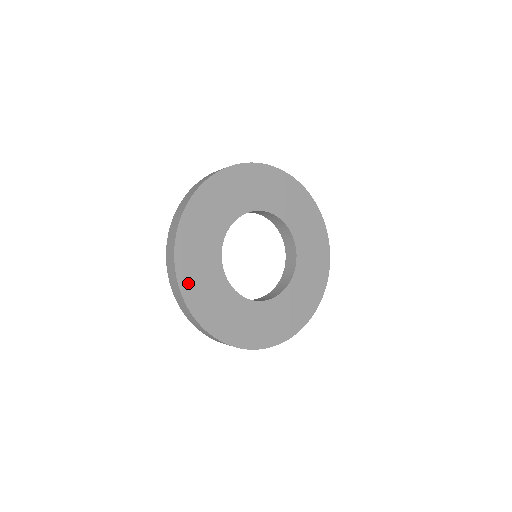
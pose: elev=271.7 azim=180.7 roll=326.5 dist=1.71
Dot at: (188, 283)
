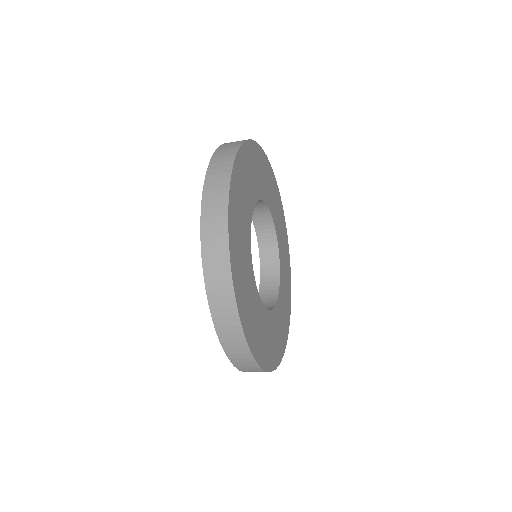
Dot at: (233, 208)
